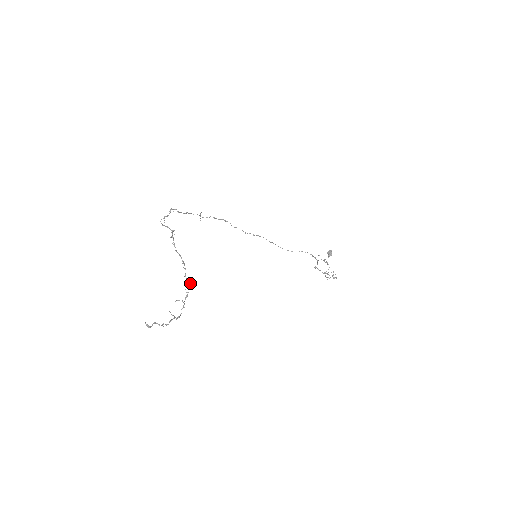
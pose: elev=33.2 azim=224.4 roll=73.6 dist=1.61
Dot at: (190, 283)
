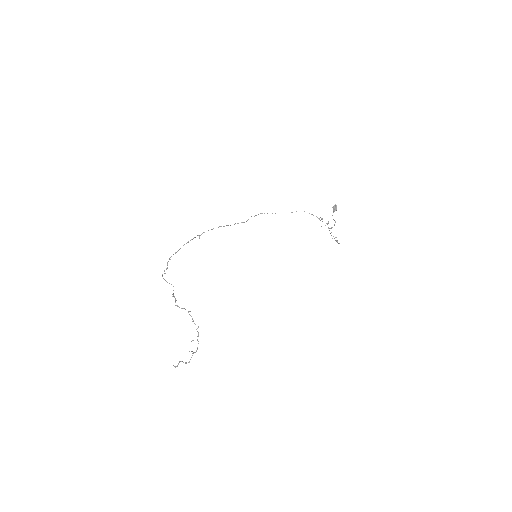
Dot at: (198, 327)
